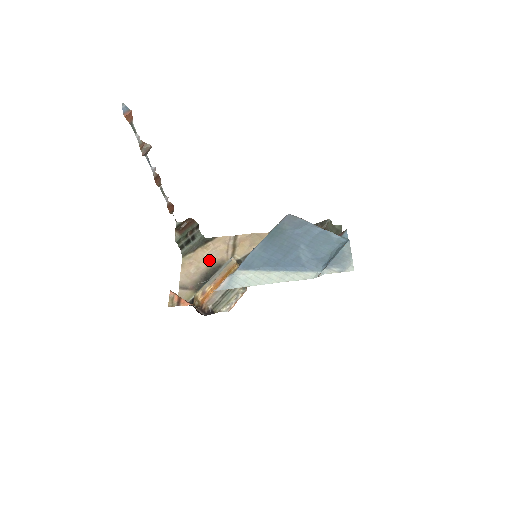
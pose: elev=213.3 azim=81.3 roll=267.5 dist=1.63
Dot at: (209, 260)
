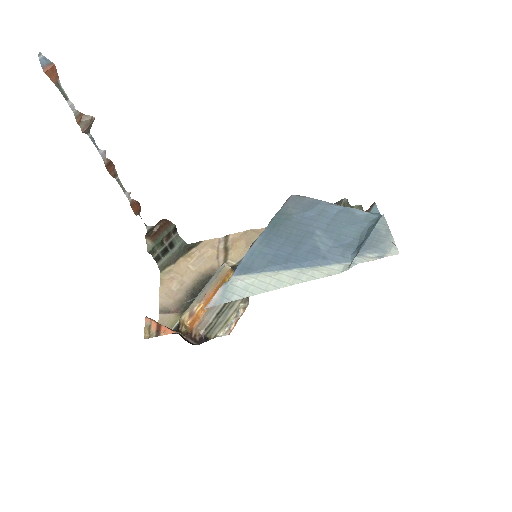
Dot at: (195, 271)
